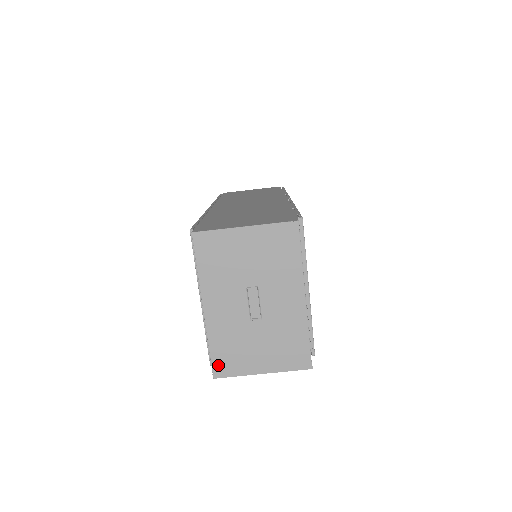
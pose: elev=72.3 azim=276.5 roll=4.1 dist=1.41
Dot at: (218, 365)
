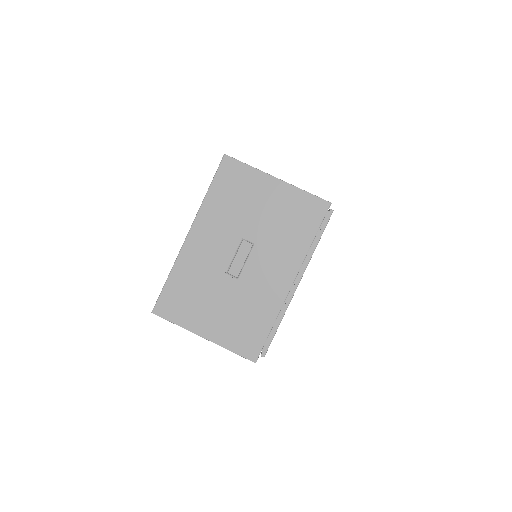
Dot at: (165, 301)
